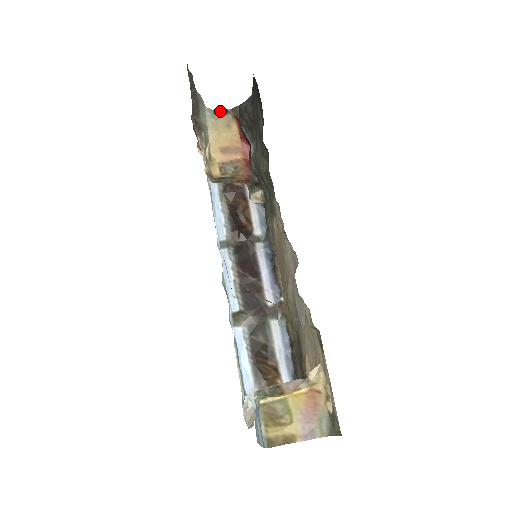
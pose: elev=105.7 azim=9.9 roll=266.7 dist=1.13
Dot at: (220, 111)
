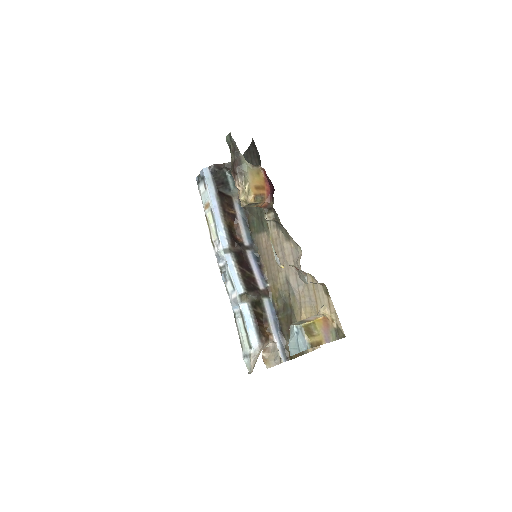
Dot at: (254, 165)
